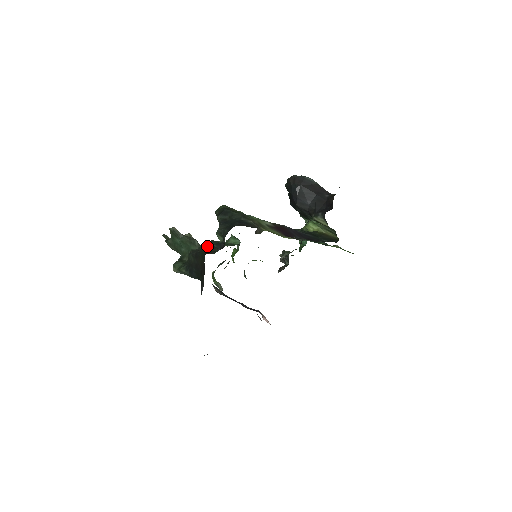
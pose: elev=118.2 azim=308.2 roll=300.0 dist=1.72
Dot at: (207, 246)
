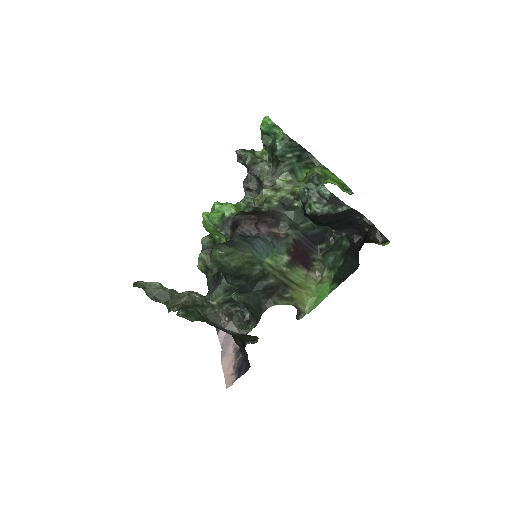
Dot at: (222, 305)
